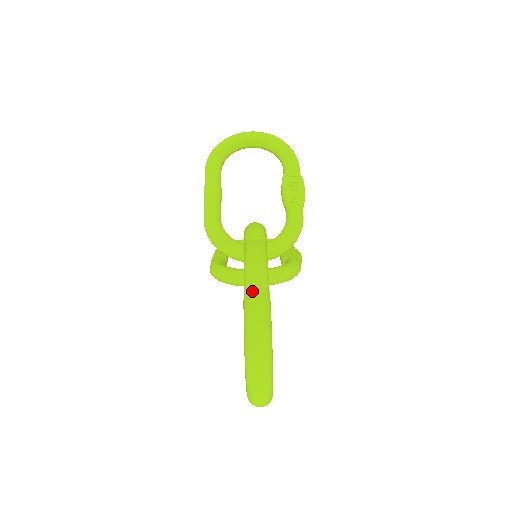
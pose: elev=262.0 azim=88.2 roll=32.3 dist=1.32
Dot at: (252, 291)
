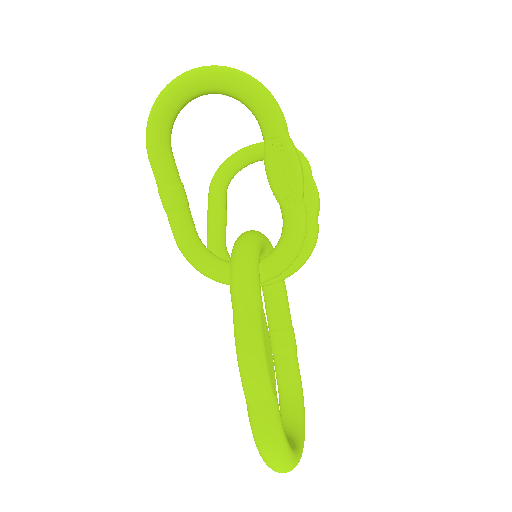
Dot at: (254, 411)
